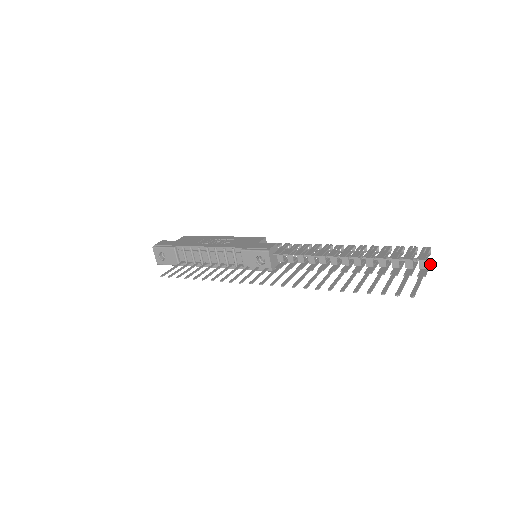
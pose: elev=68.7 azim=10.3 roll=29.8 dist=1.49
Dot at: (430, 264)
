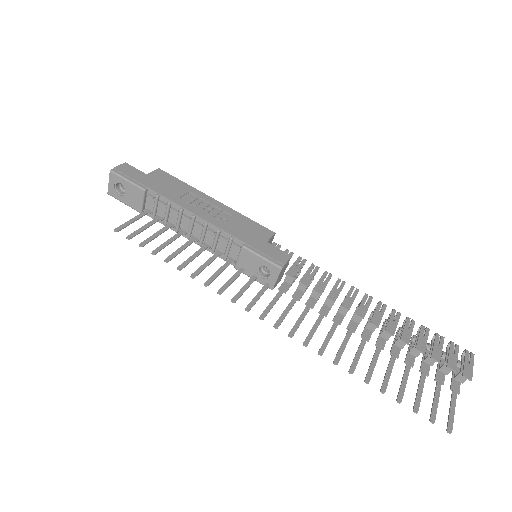
Dot at: occluded
